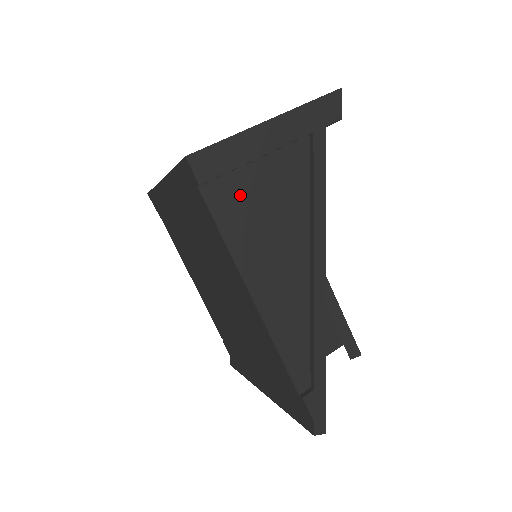
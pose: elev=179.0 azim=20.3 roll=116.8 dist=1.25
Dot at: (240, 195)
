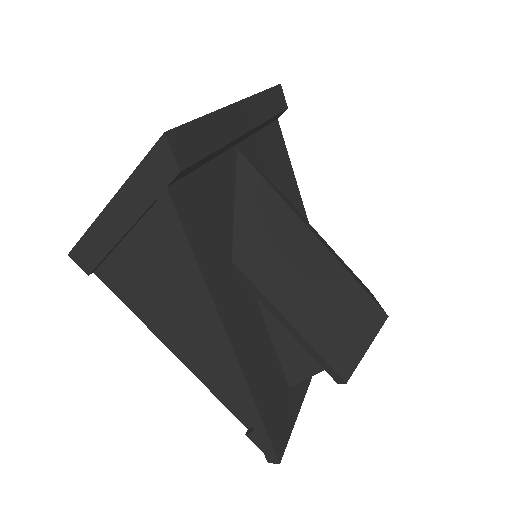
Dot at: (126, 273)
